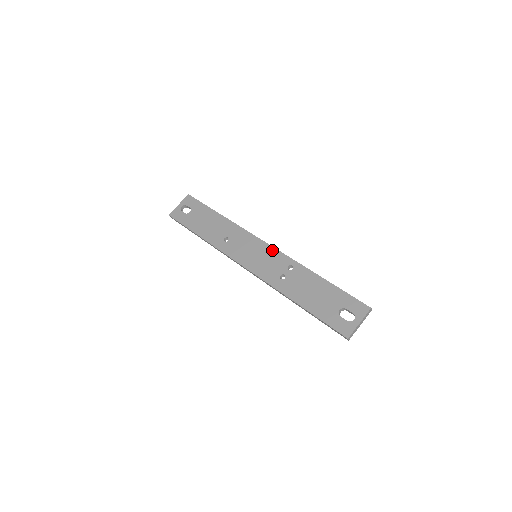
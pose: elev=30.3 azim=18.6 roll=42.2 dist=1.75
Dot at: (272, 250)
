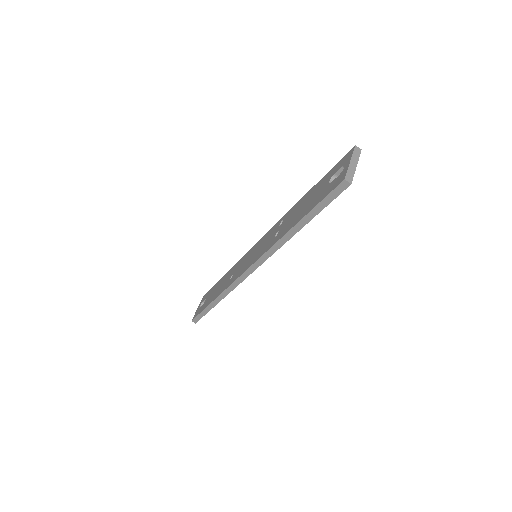
Dot at: (265, 236)
